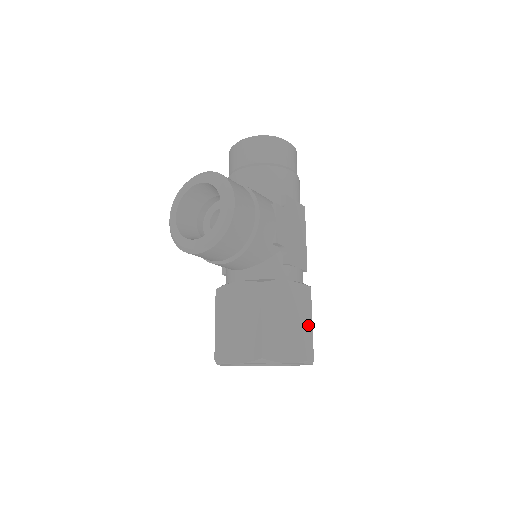
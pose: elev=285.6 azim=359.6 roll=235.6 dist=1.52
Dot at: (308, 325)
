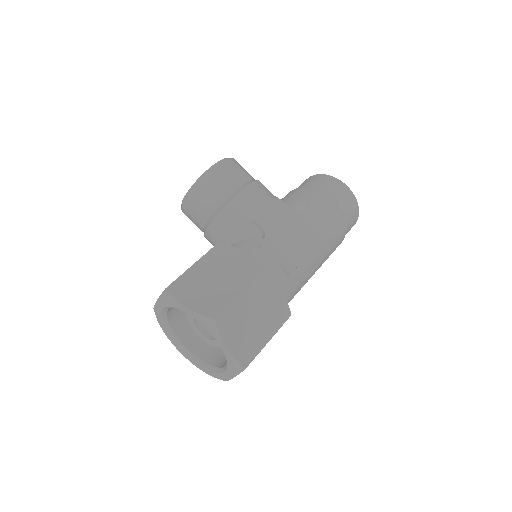
Dot at: (235, 291)
